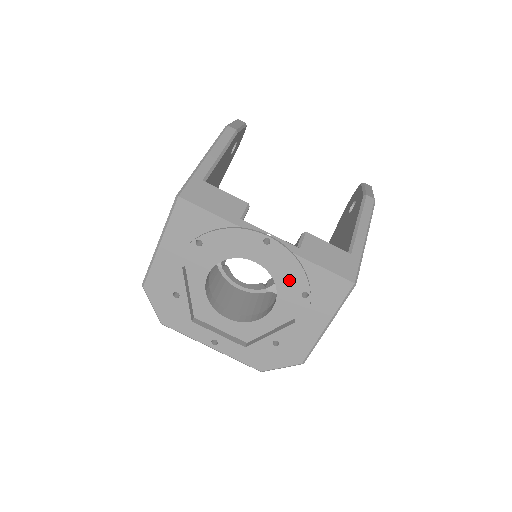
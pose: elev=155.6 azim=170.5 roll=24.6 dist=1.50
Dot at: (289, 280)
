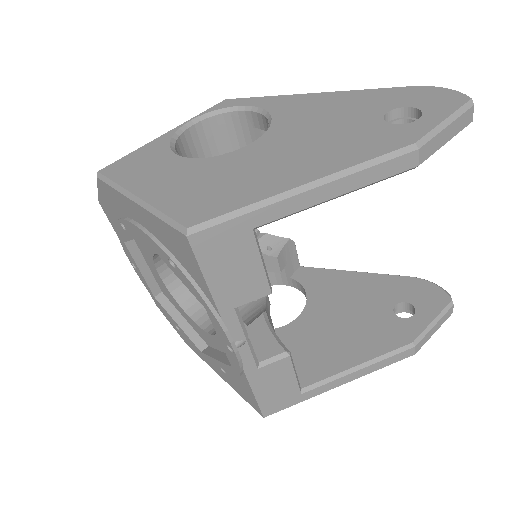
Dot at: occluded
